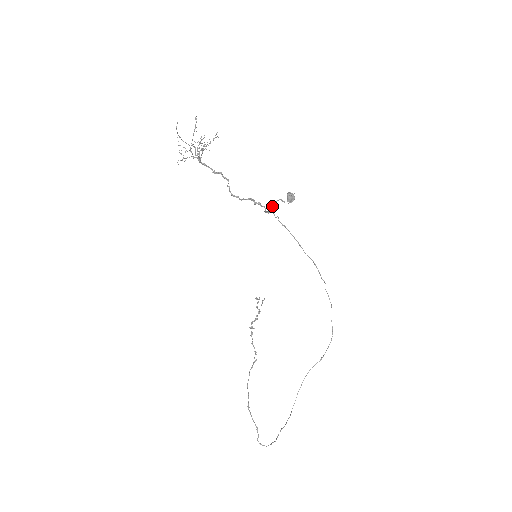
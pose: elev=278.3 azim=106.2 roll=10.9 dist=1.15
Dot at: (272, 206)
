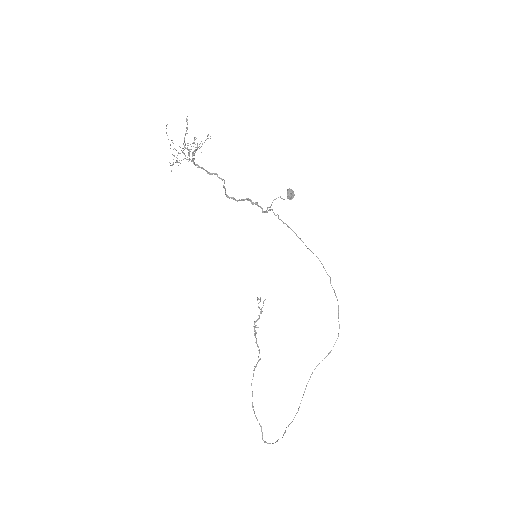
Dot at: (271, 204)
